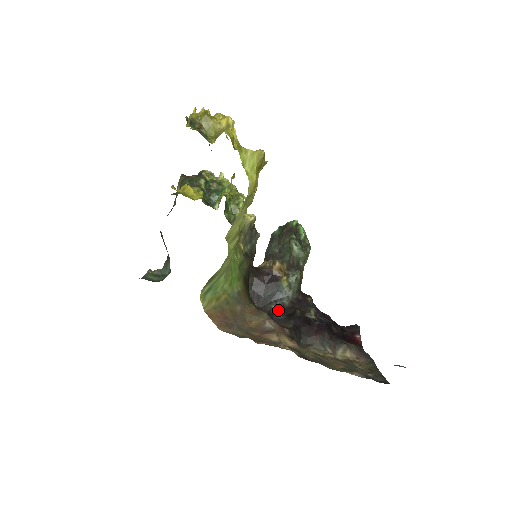
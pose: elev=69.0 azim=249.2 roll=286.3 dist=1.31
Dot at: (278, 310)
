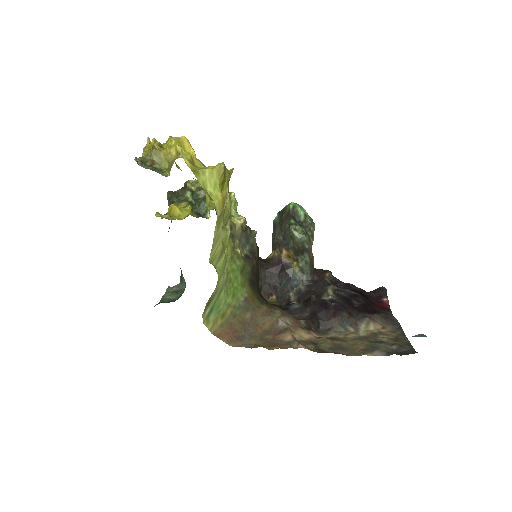
Dot at: (296, 297)
